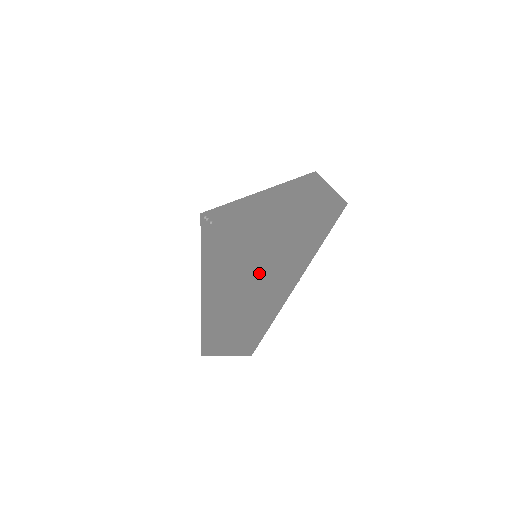
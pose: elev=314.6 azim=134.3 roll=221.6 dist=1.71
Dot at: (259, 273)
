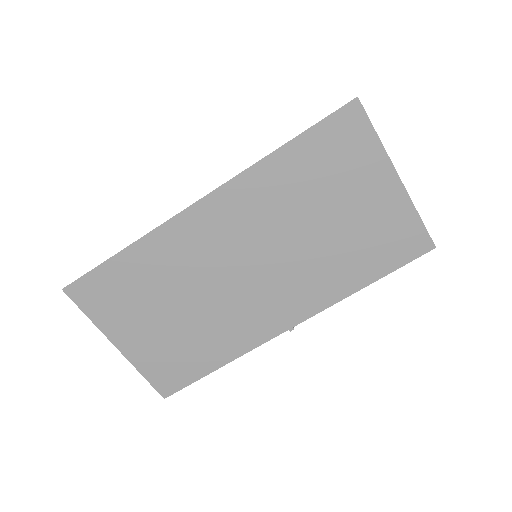
Dot at: (201, 222)
